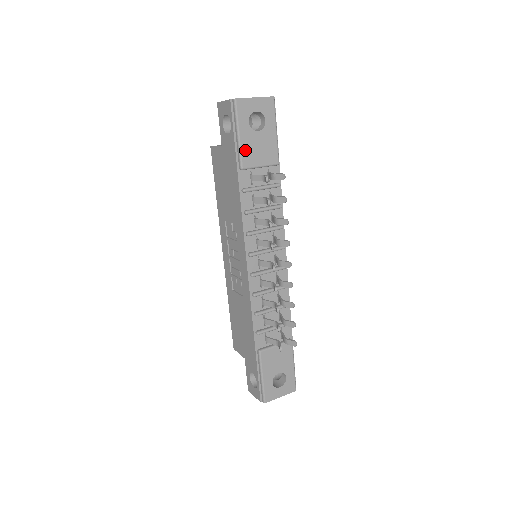
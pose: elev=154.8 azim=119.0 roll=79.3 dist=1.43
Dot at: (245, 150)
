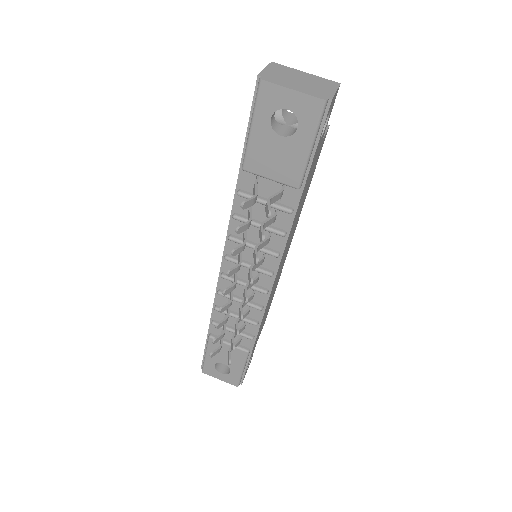
Dot at: (254, 150)
